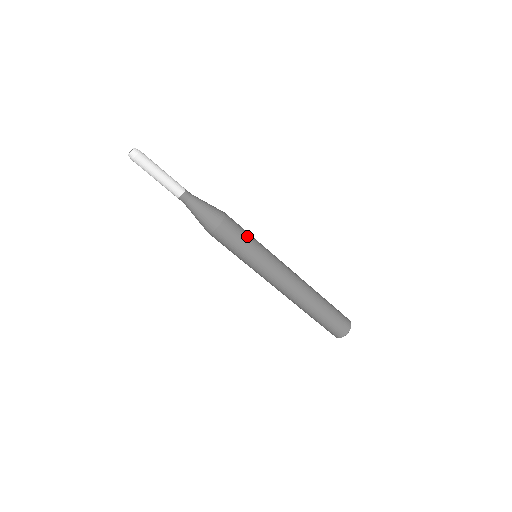
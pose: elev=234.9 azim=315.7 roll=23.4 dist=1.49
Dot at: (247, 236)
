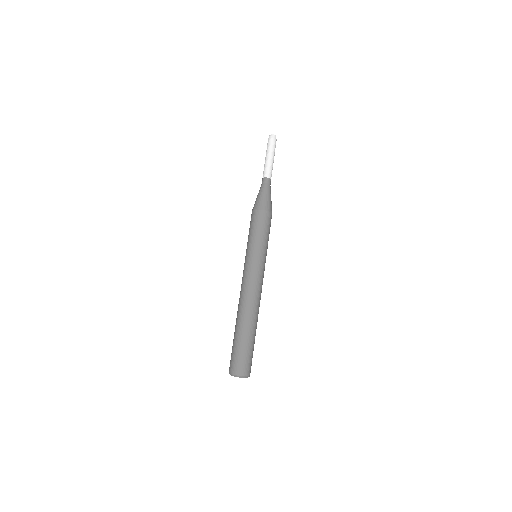
Dot at: occluded
